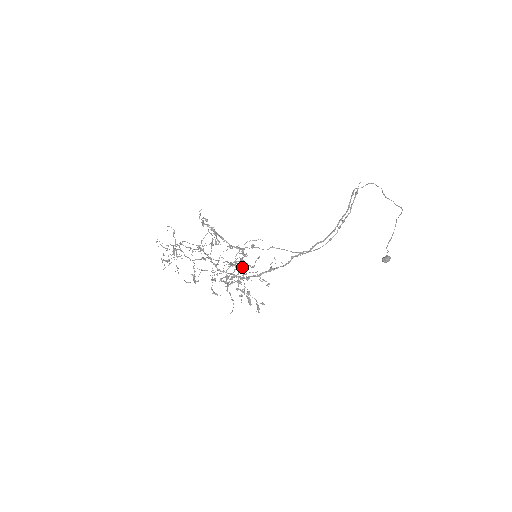
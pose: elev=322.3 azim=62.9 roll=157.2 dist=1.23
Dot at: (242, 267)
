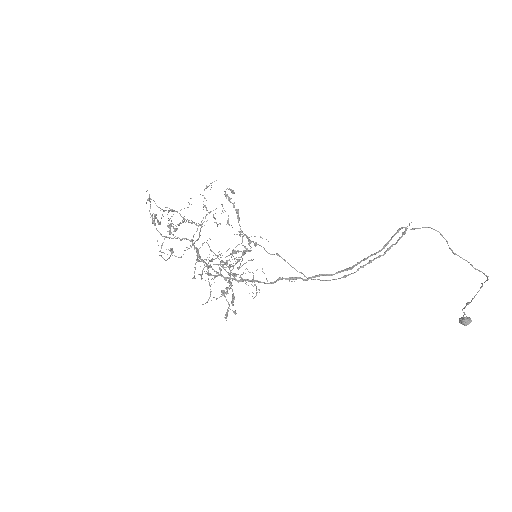
Dot at: occluded
